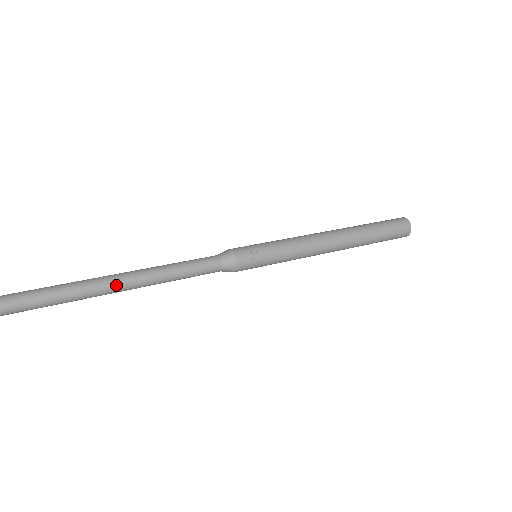
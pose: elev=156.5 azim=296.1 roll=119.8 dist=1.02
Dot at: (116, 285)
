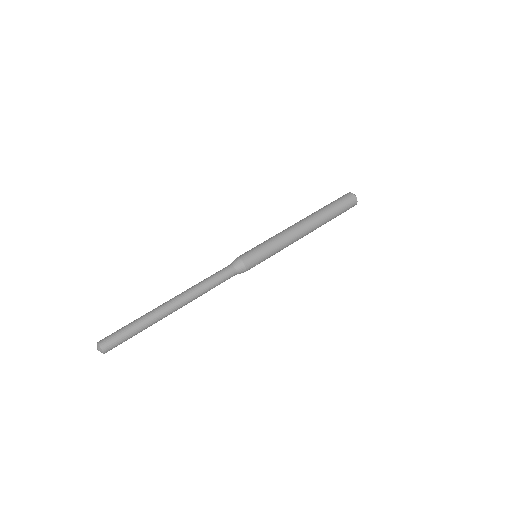
Dot at: occluded
